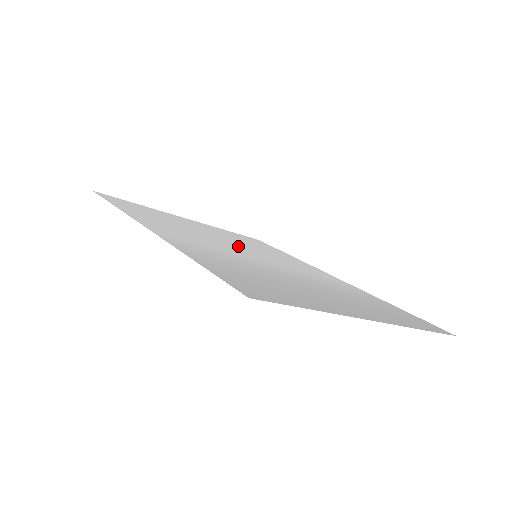
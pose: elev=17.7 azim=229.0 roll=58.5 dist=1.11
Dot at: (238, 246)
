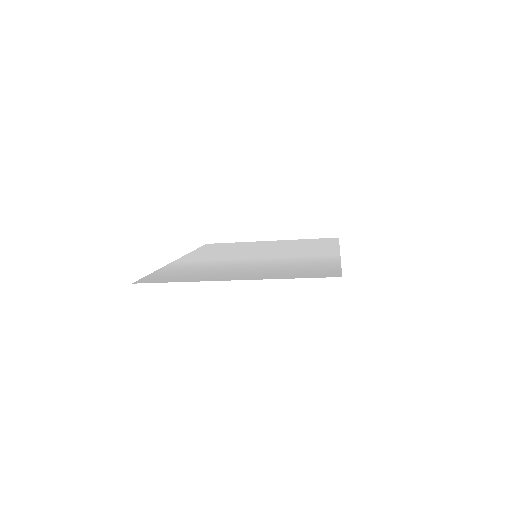
Dot at: (260, 252)
